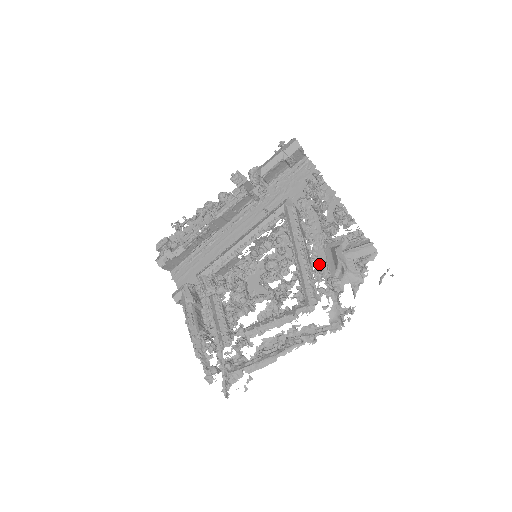
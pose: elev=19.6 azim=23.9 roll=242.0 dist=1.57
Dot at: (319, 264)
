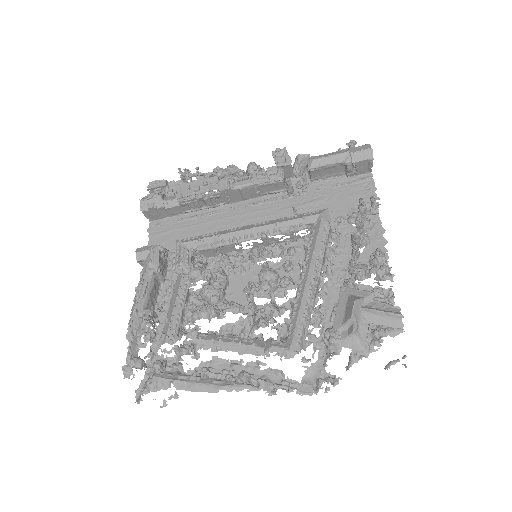
Dot at: (325, 305)
